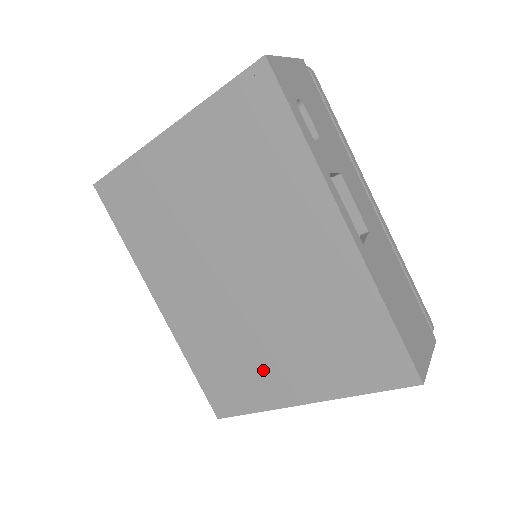
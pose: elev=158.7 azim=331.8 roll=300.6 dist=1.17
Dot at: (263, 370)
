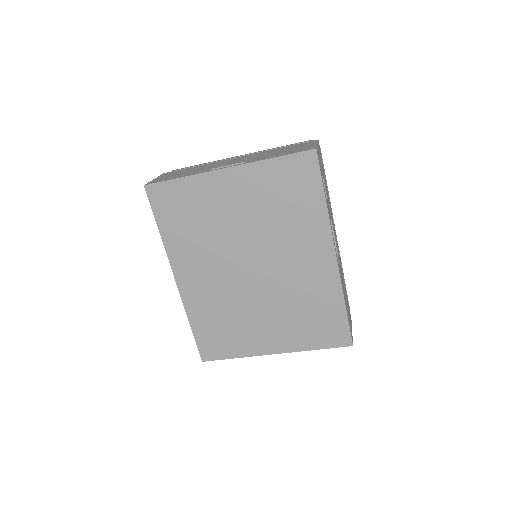
Dot at: (251, 332)
